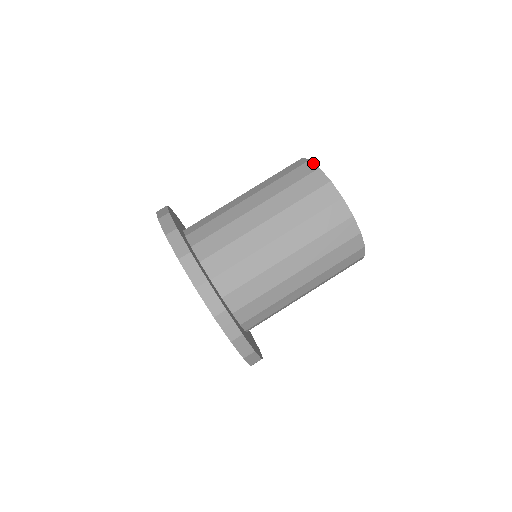
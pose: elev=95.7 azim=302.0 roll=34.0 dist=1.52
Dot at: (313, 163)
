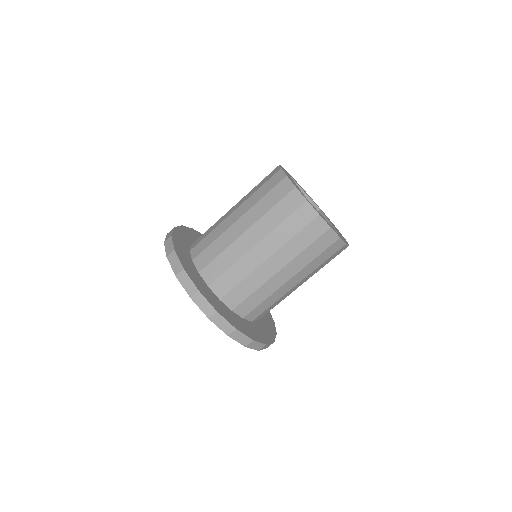
Dot at: (279, 166)
